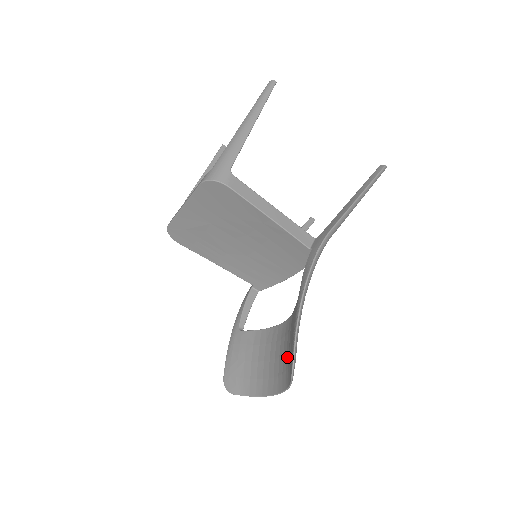
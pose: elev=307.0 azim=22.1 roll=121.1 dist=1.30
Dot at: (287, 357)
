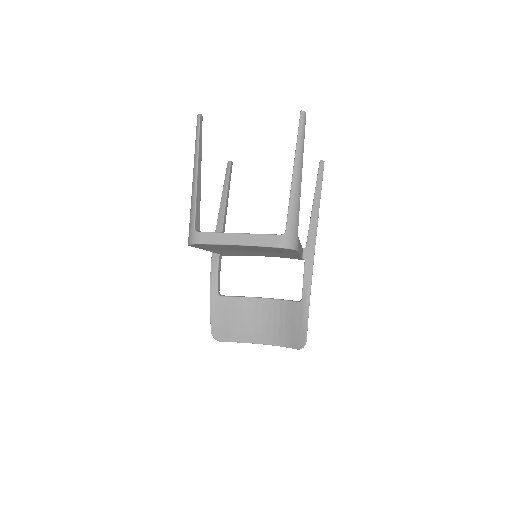
Dot at: (282, 329)
